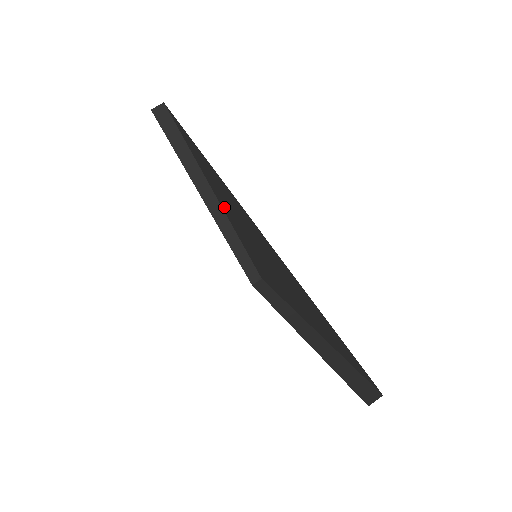
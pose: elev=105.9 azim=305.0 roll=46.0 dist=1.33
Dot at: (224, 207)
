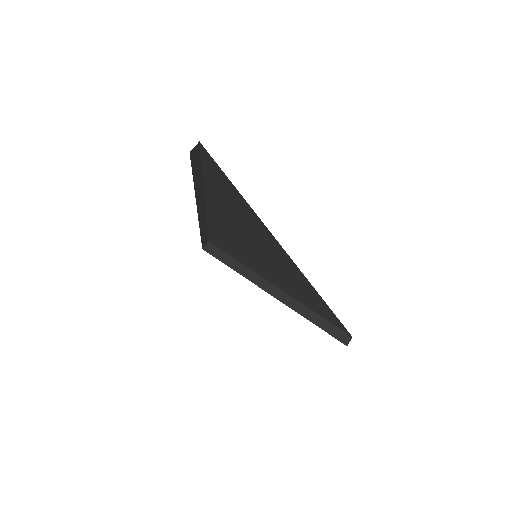
Dot at: (214, 209)
